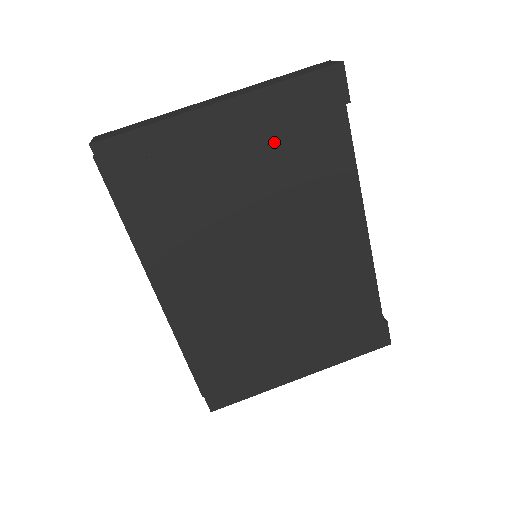
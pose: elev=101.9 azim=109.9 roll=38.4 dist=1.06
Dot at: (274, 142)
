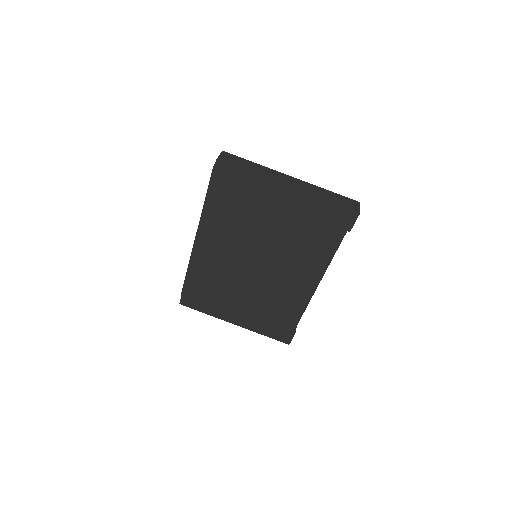
Dot at: (301, 221)
